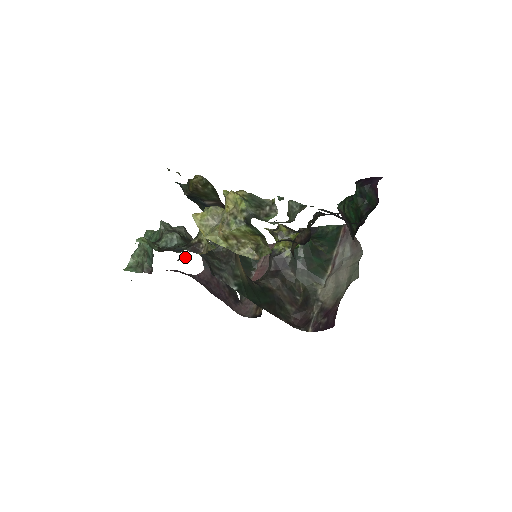
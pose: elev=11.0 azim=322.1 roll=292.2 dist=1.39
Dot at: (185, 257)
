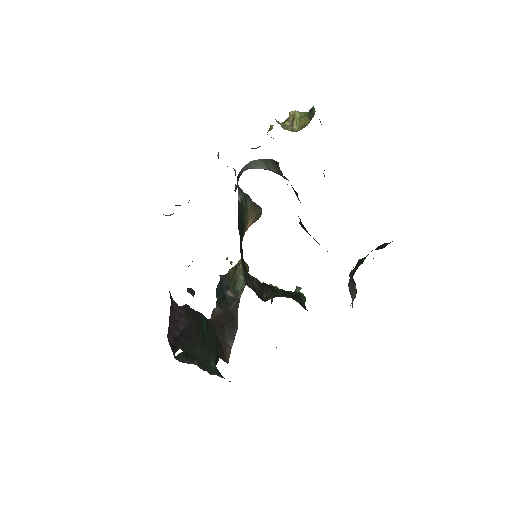
Dot at: occluded
